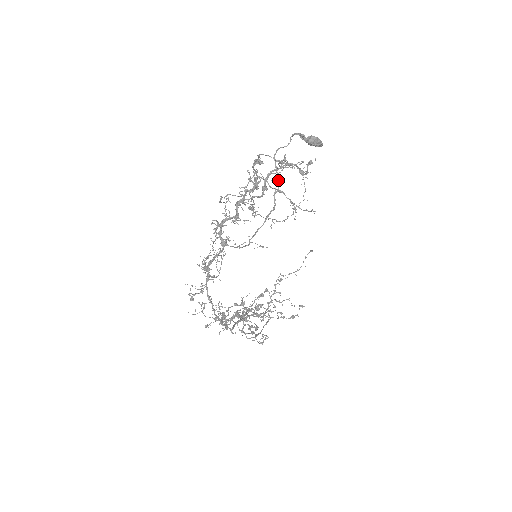
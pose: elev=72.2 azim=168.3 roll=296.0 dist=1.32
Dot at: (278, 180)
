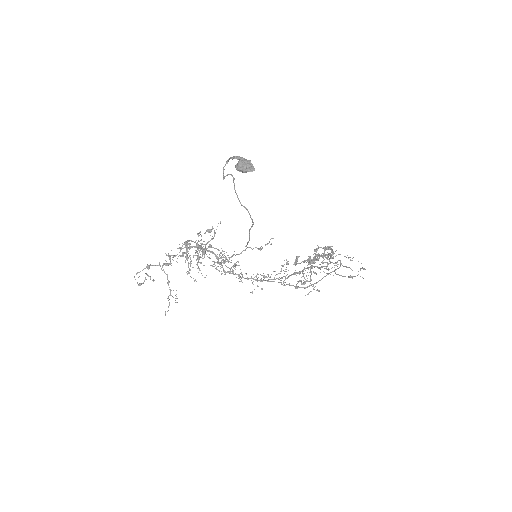
Dot at: (240, 203)
